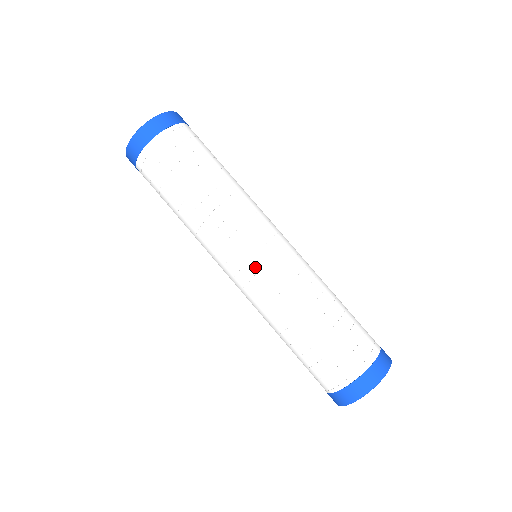
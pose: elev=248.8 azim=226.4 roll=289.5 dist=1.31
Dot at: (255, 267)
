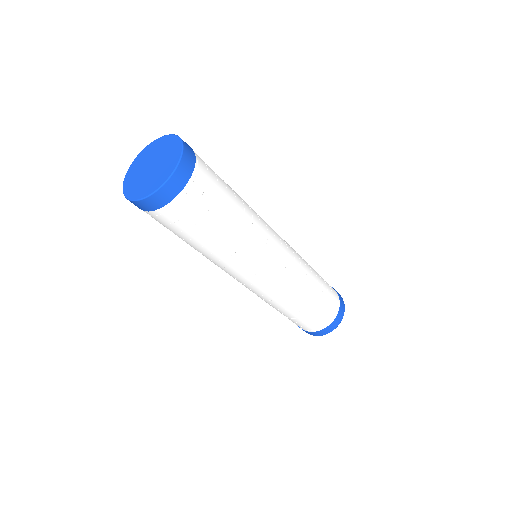
Dot at: (266, 284)
